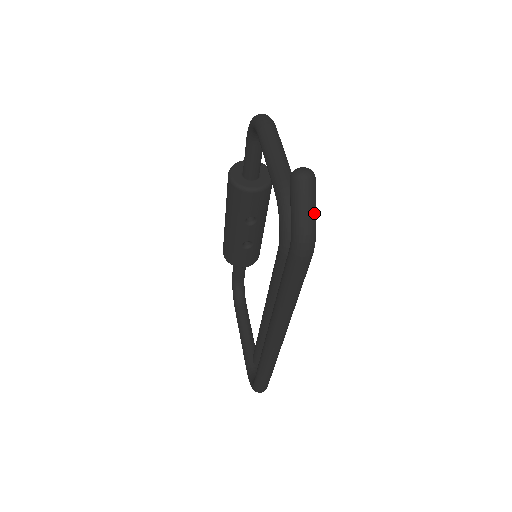
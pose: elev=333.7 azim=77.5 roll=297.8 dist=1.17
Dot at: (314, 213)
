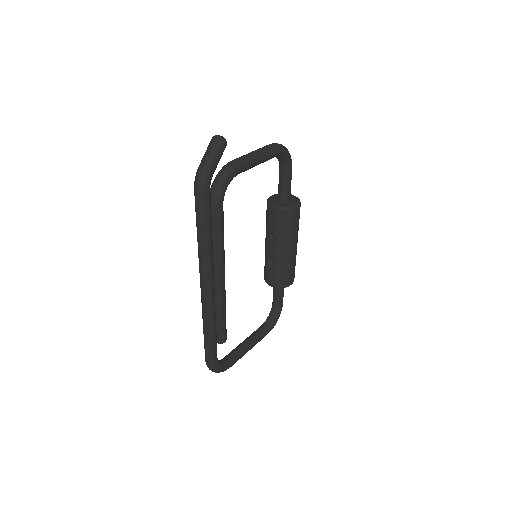
Dot at: (210, 161)
